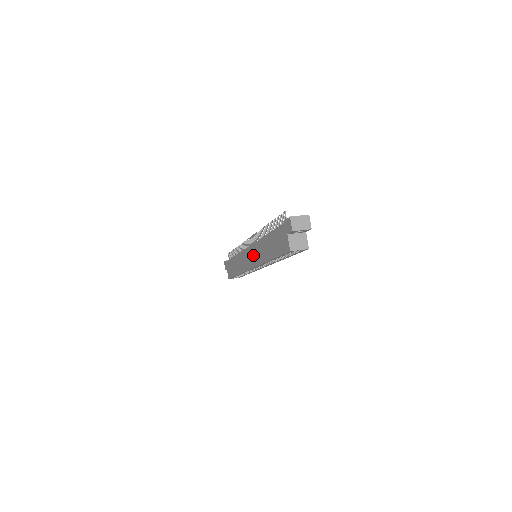
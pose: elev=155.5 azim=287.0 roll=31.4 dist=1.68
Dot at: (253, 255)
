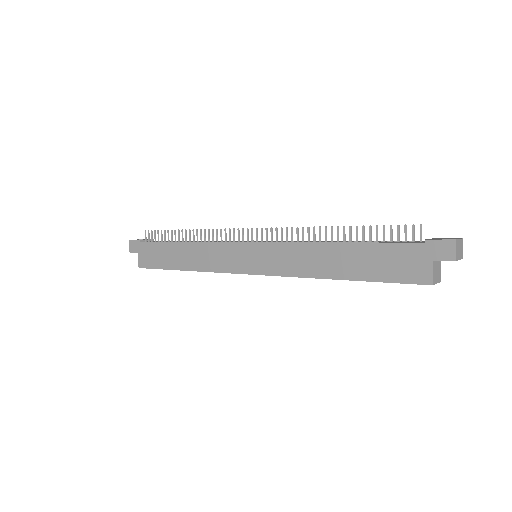
Dot at: (269, 258)
